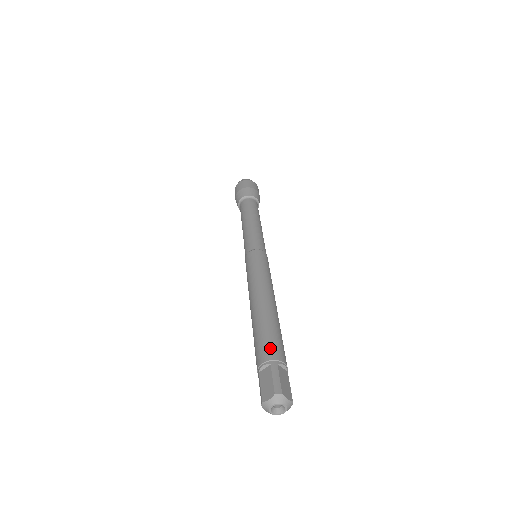
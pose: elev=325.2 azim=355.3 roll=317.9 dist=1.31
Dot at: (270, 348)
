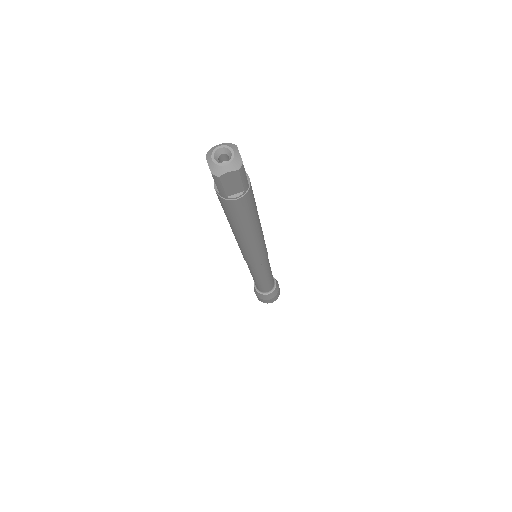
Dot at: occluded
